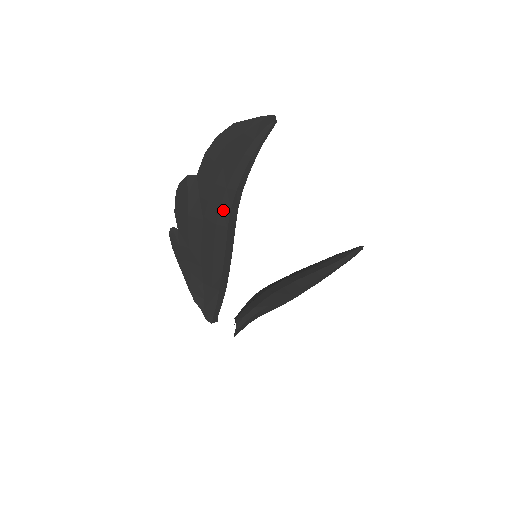
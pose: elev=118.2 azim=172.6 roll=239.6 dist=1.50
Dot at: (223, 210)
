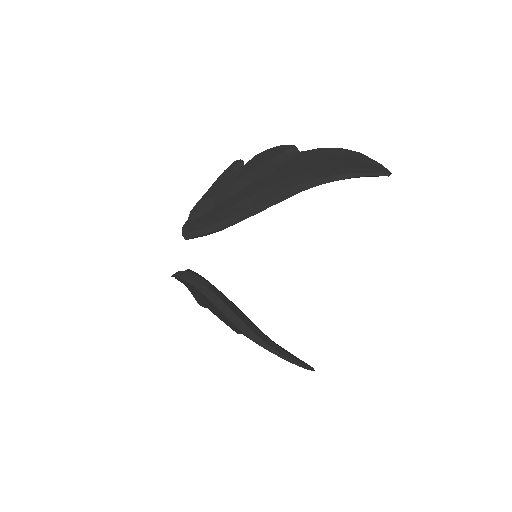
Dot at: (293, 180)
